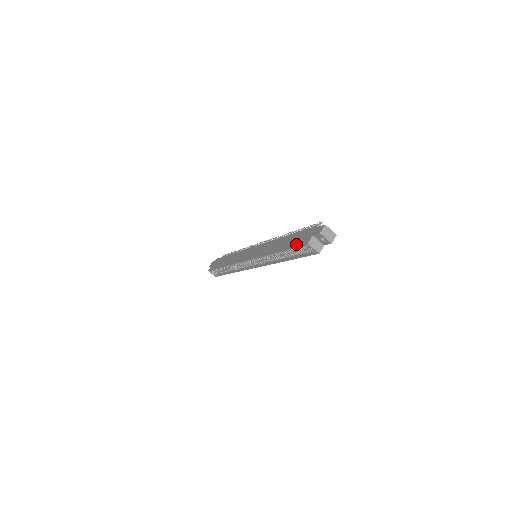
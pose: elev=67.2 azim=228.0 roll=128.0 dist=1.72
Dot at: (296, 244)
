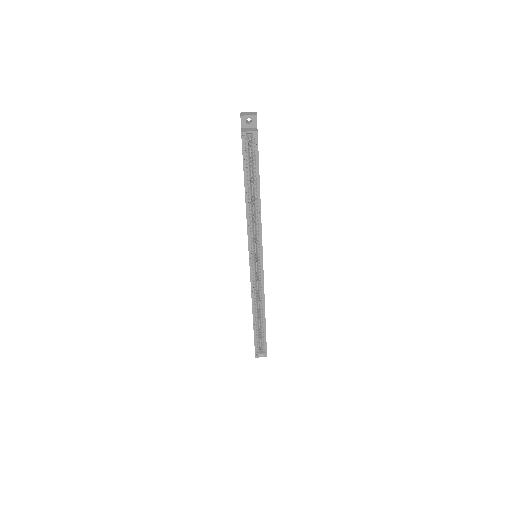
Dot at: occluded
